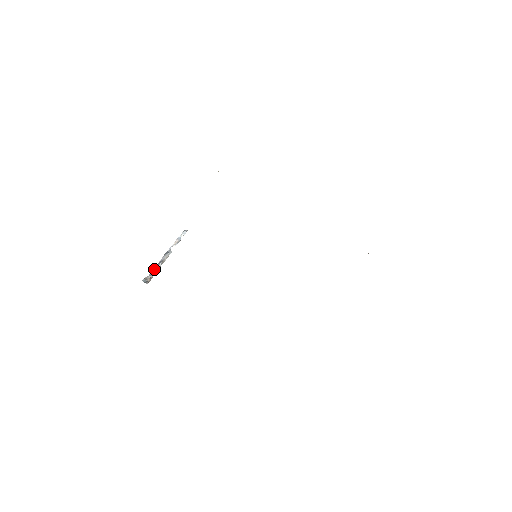
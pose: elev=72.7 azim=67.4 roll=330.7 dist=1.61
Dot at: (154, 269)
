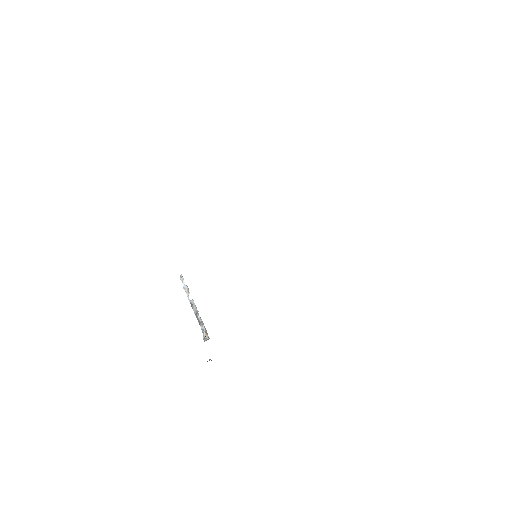
Dot at: (199, 324)
